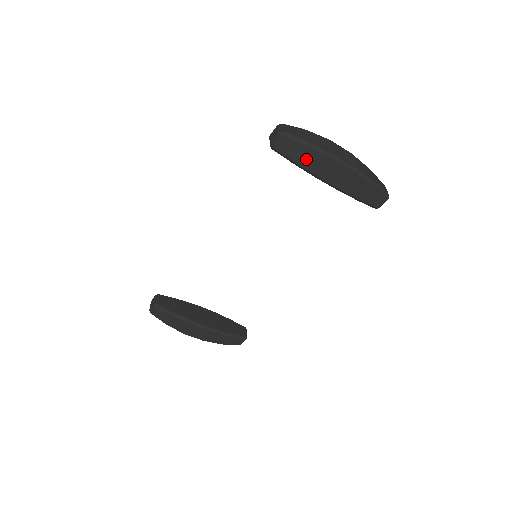
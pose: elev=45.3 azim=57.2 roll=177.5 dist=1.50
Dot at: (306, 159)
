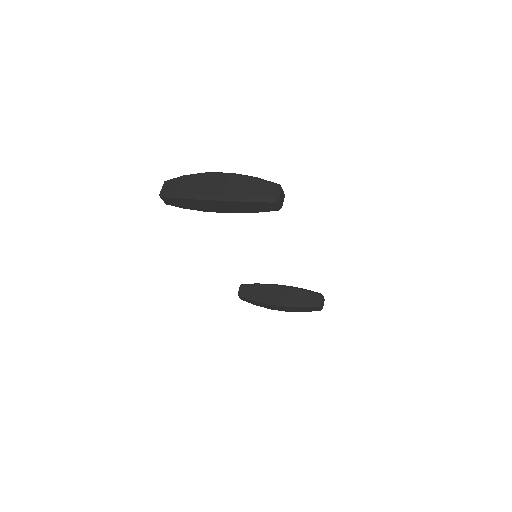
Dot at: (186, 205)
